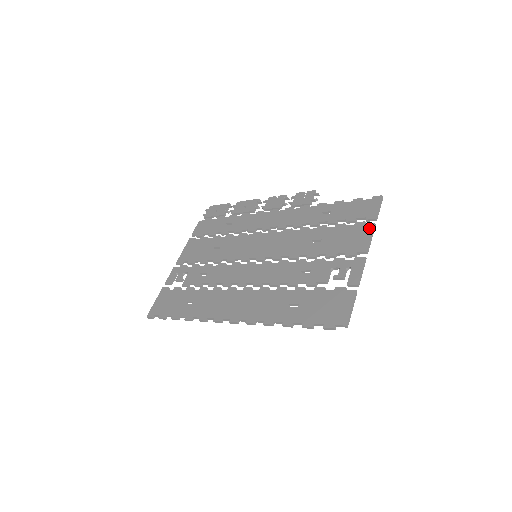
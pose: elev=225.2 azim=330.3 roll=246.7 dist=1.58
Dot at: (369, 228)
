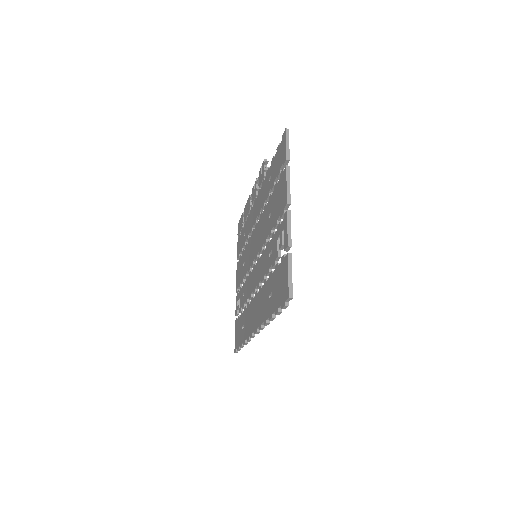
Dot at: (284, 175)
